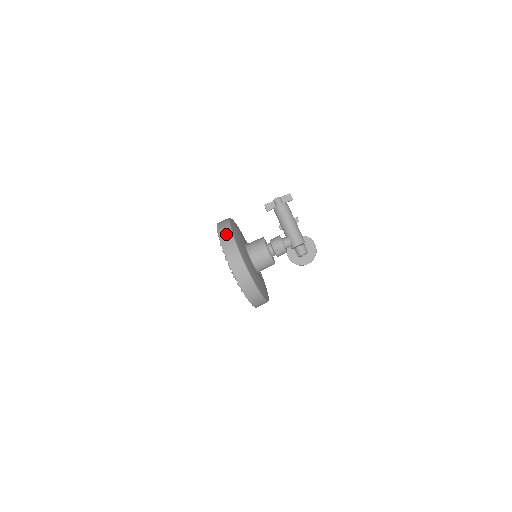
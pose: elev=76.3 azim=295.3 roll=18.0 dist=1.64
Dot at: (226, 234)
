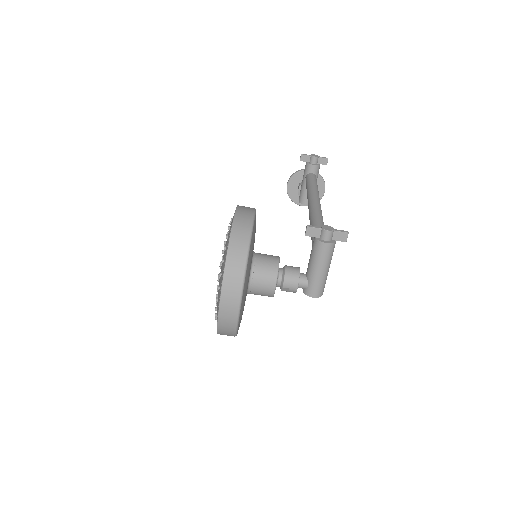
Dot at: (237, 265)
